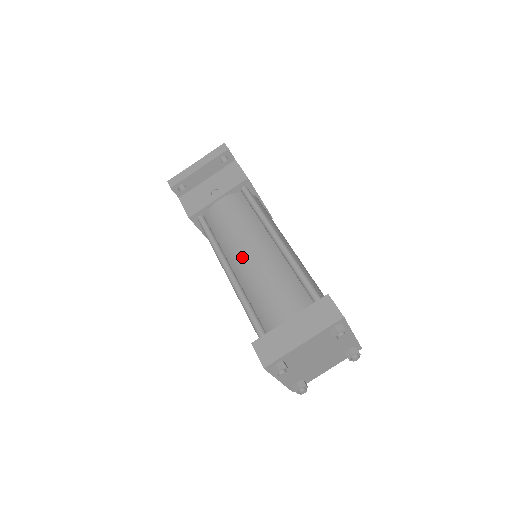
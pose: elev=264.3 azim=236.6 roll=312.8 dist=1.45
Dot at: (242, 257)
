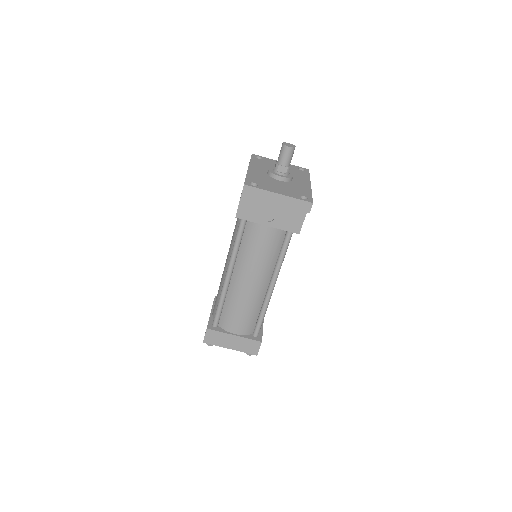
Dot at: (243, 280)
